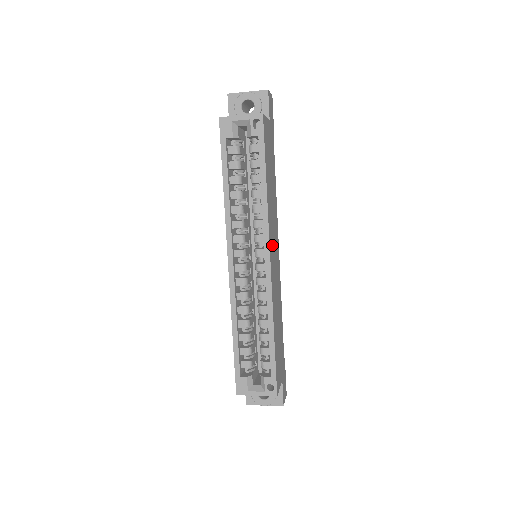
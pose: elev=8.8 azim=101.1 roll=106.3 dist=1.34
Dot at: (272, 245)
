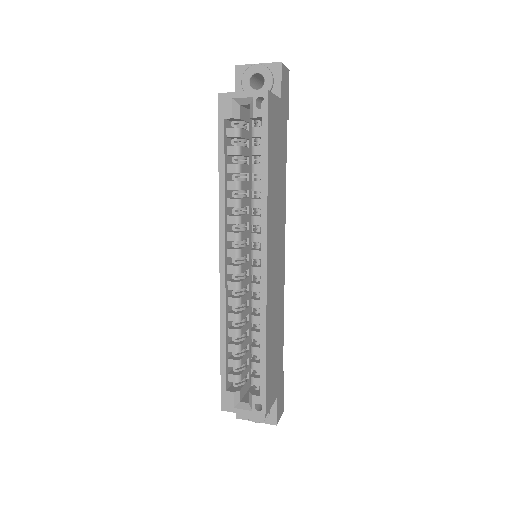
Dot at: (272, 246)
